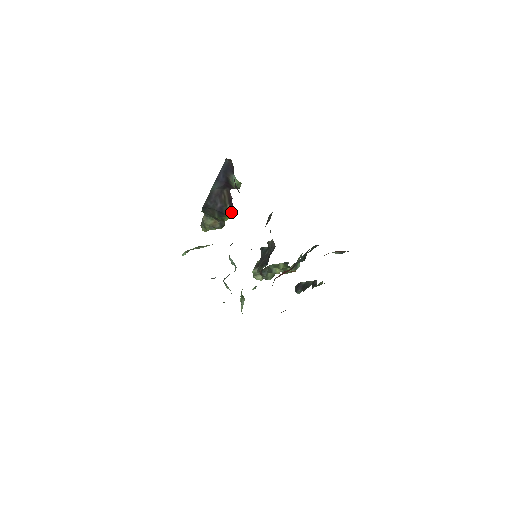
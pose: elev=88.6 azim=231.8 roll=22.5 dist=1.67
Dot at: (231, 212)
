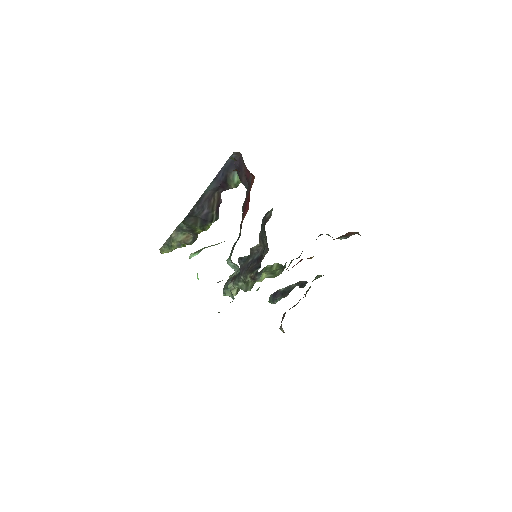
Dot at: (215, 219)
